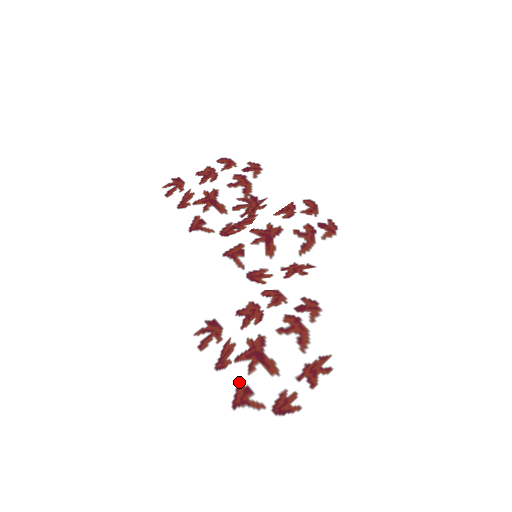
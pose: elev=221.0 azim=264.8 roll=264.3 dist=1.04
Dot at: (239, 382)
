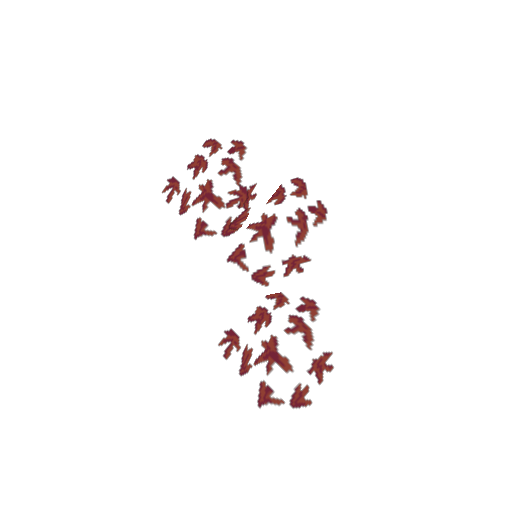
Dot at: (260, 383)
